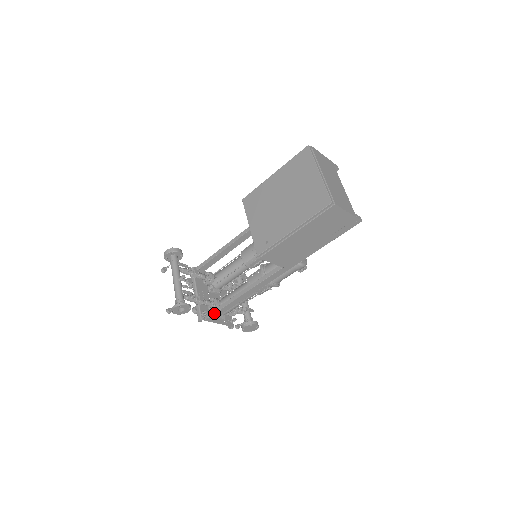
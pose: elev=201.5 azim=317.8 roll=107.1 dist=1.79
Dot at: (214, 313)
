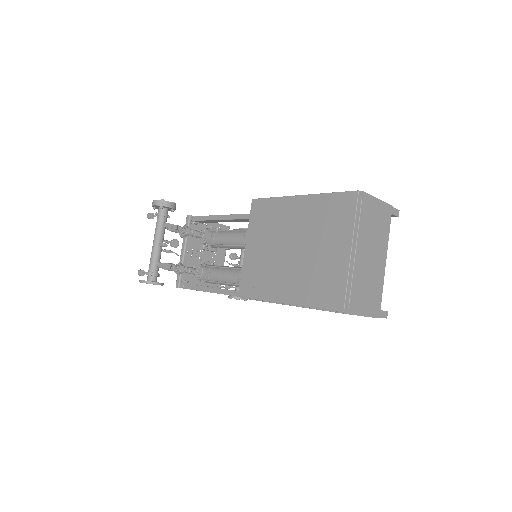
Dot at: (193, 289)
